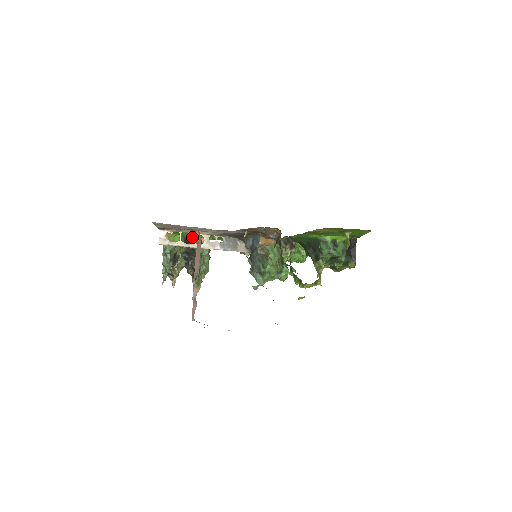
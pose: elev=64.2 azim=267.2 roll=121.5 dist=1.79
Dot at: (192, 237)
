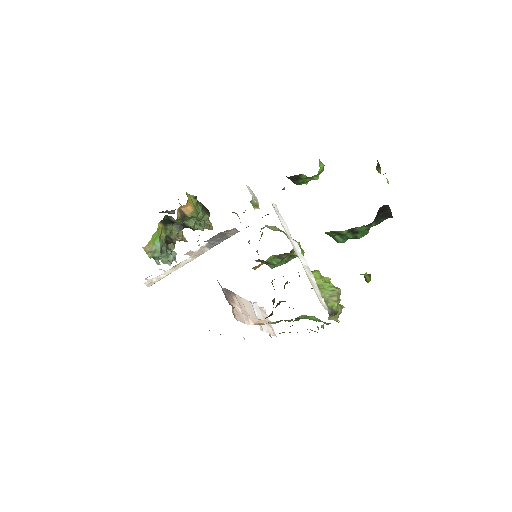
Dot at: occluded
